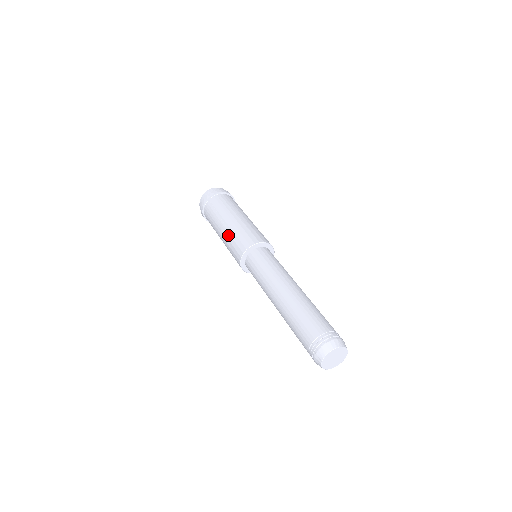
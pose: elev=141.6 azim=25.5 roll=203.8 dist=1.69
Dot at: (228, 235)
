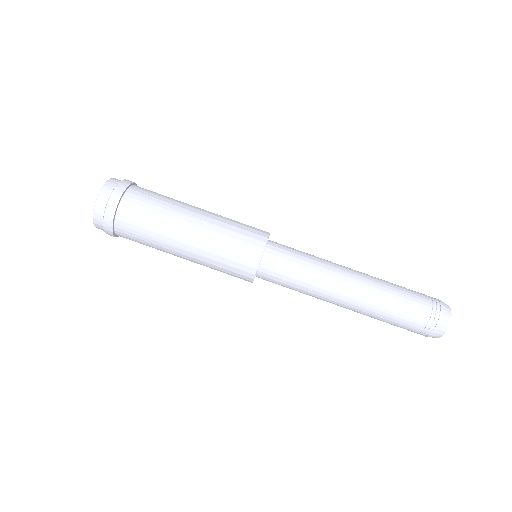
Dot at: (211, 240)
